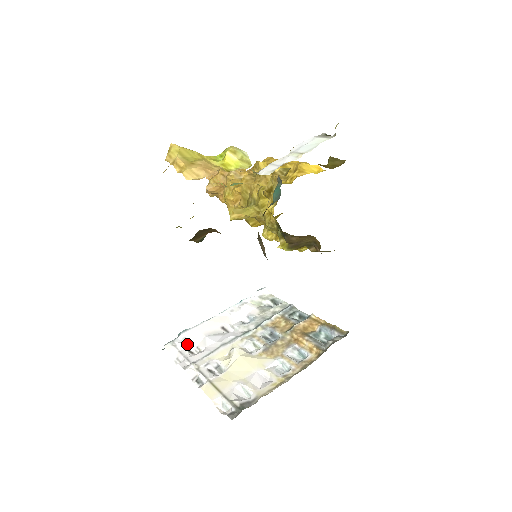
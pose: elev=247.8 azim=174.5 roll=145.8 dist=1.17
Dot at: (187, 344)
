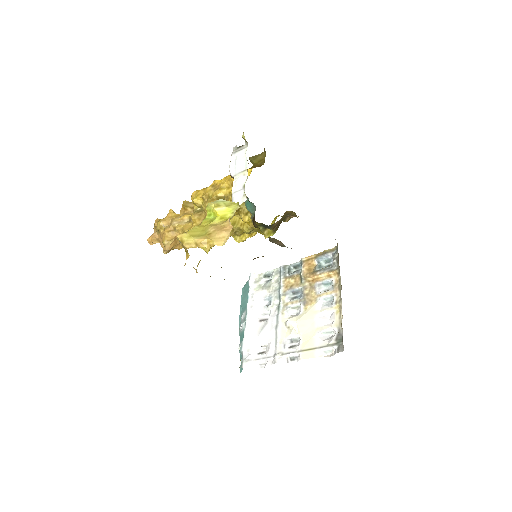
Dot at: (254, 351)
